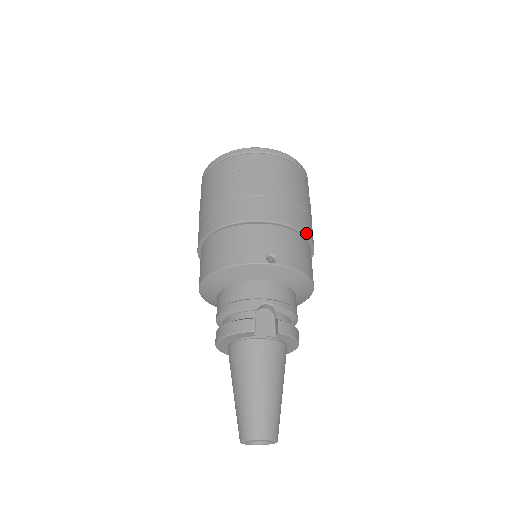
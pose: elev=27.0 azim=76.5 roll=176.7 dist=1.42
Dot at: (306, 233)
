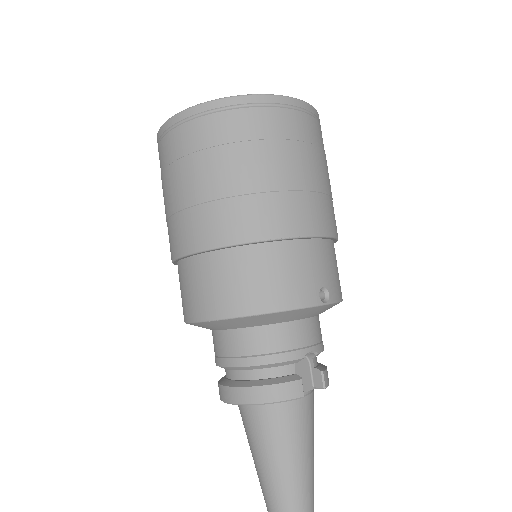
Dot at: occluded
